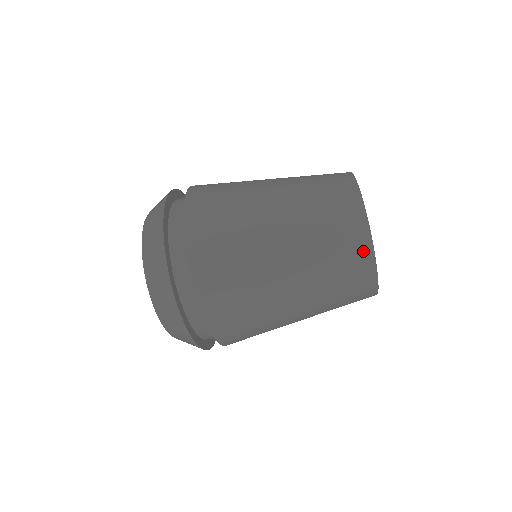
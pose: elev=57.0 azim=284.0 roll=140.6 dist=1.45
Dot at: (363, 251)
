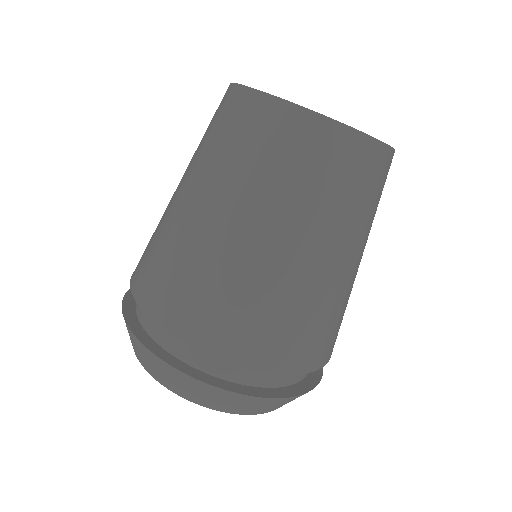
Dot at: (304, 126)
